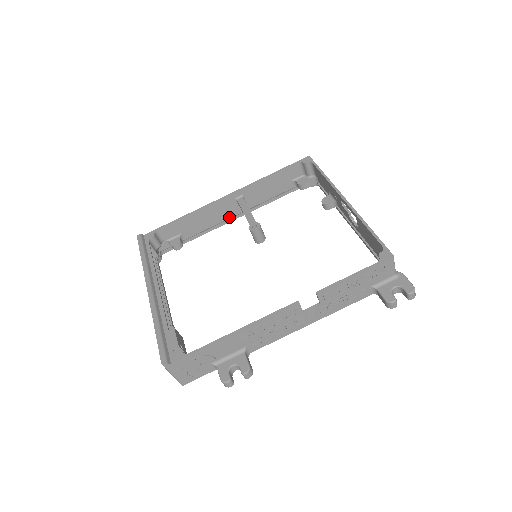
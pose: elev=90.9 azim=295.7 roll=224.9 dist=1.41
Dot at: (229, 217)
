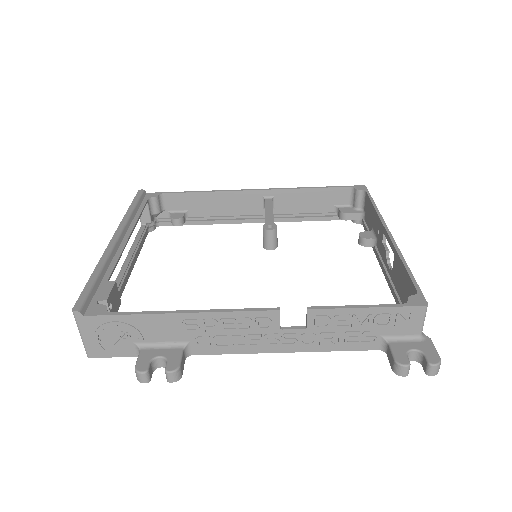
Dot at: (248, 216)
